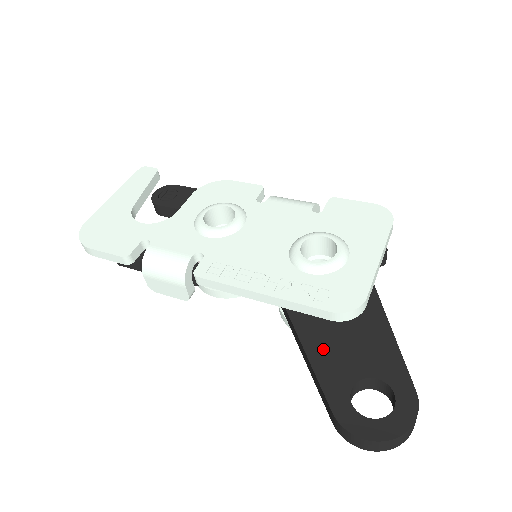
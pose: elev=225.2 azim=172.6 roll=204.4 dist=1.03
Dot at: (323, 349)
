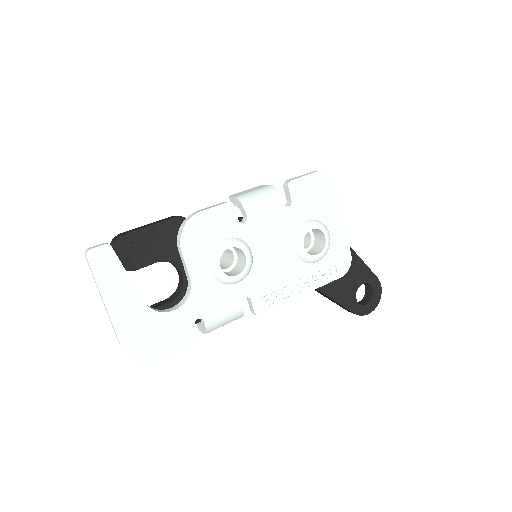
Dot at: (336, 289)
